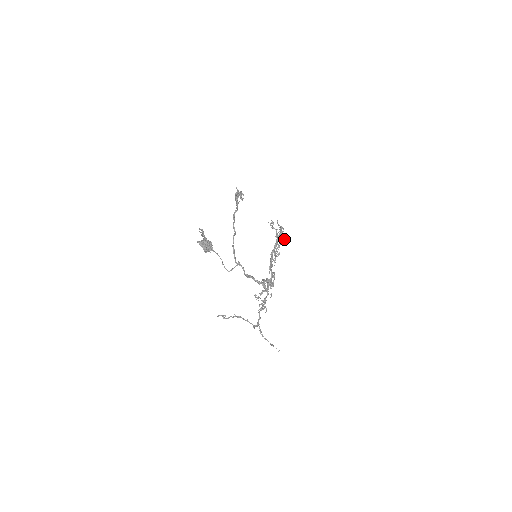
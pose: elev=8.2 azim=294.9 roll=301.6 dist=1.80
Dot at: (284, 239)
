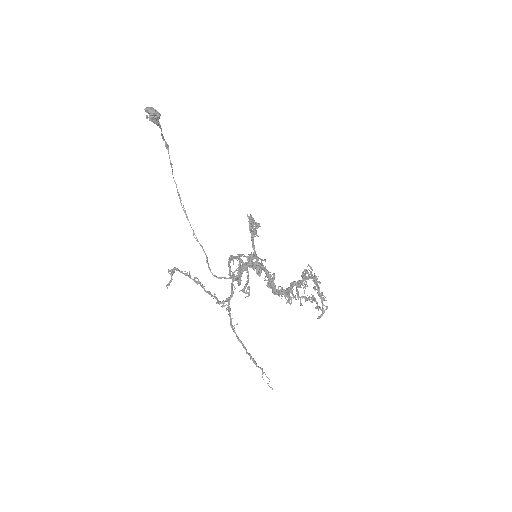
Dot at: (321, 294)
